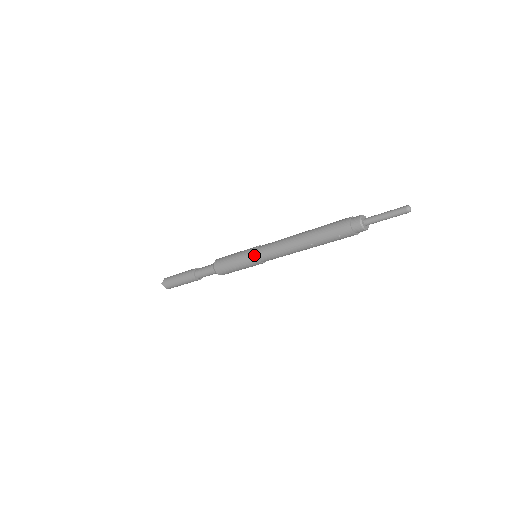
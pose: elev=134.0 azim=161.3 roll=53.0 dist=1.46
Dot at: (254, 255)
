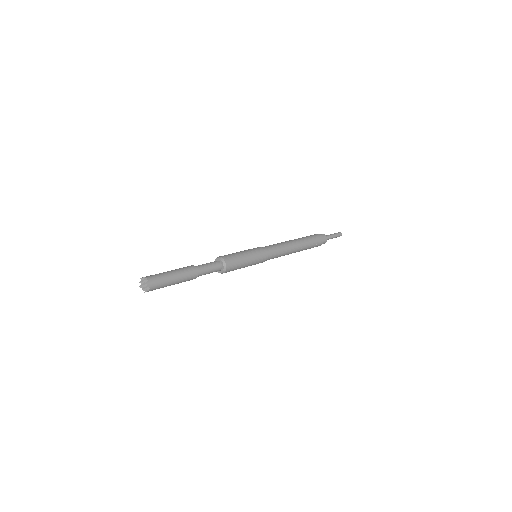
Dot at: (265, 253)
